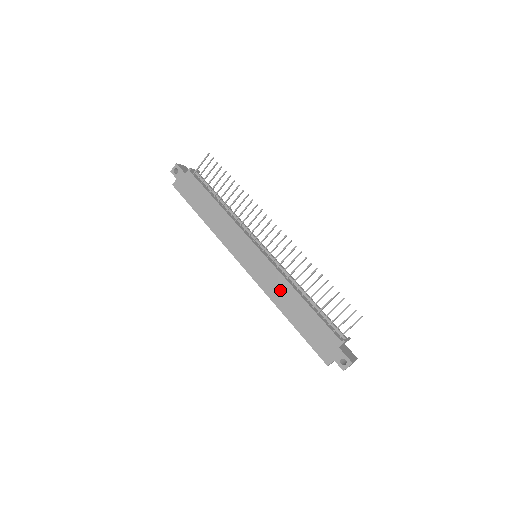
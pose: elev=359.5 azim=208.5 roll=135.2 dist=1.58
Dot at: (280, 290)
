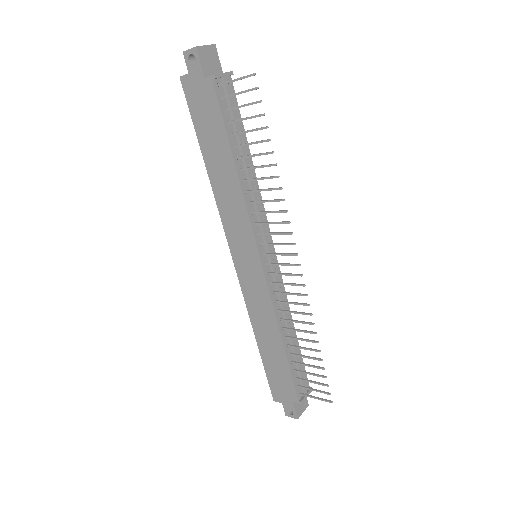
Dot at: (263, 316)
